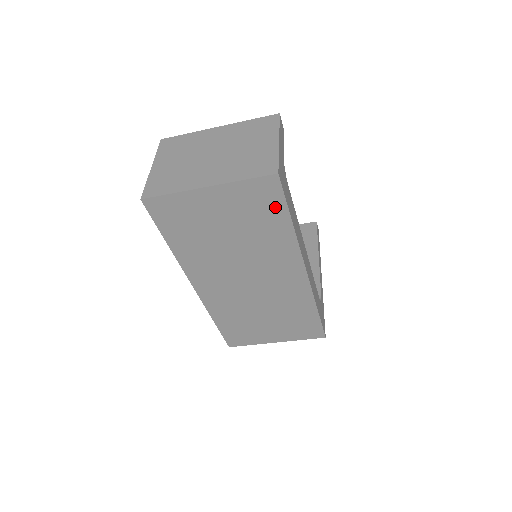
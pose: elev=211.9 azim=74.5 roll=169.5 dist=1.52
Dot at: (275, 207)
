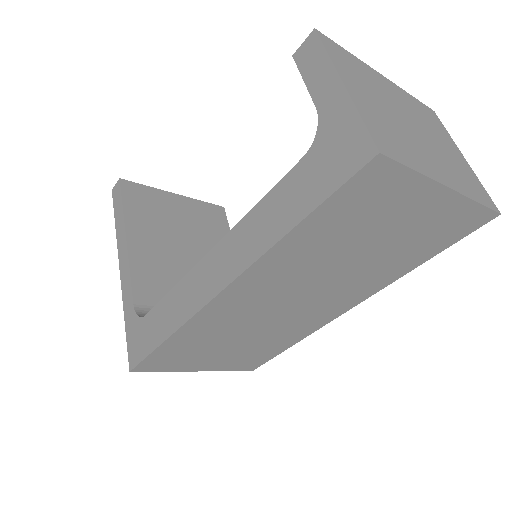
Dot at: (443, 242)
